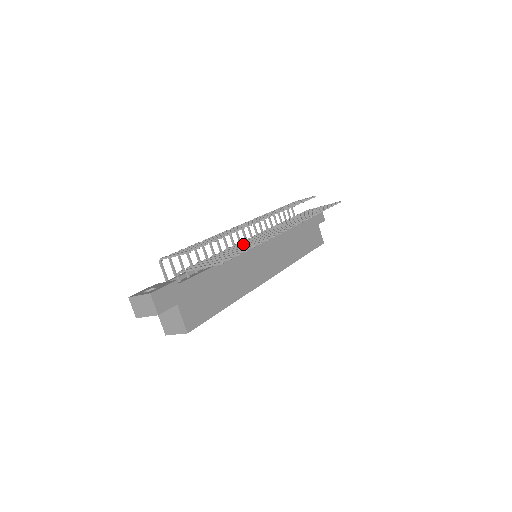
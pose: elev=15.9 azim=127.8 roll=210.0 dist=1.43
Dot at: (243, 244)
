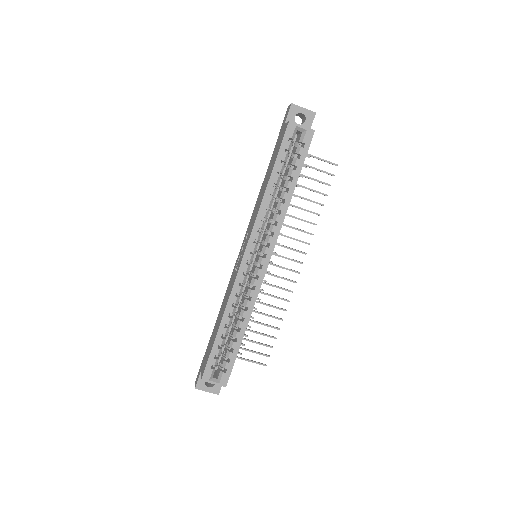
Dot at: (293, 216)
